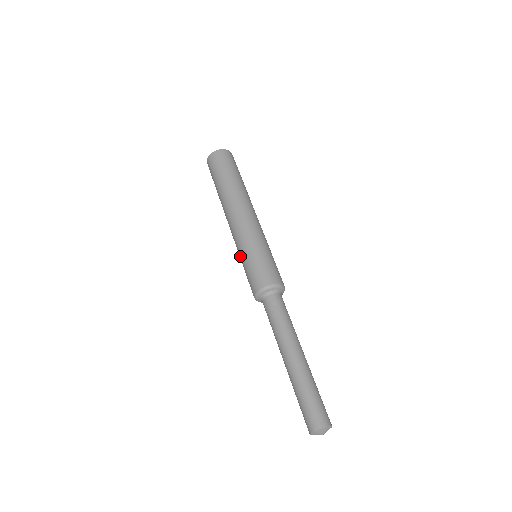
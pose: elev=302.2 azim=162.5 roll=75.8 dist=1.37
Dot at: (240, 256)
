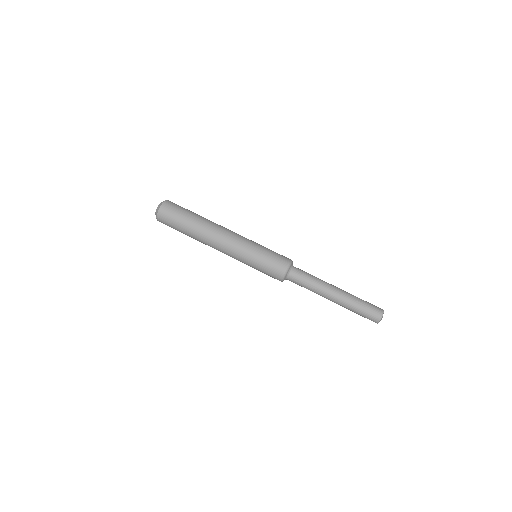
Dot at: occluded
